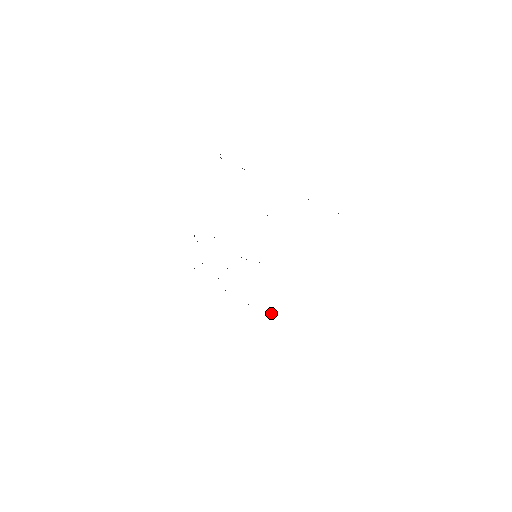
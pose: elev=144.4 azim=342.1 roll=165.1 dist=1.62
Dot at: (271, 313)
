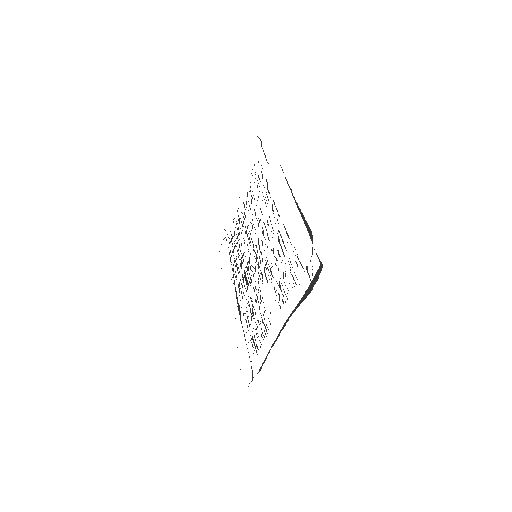
Dot at: occluded
